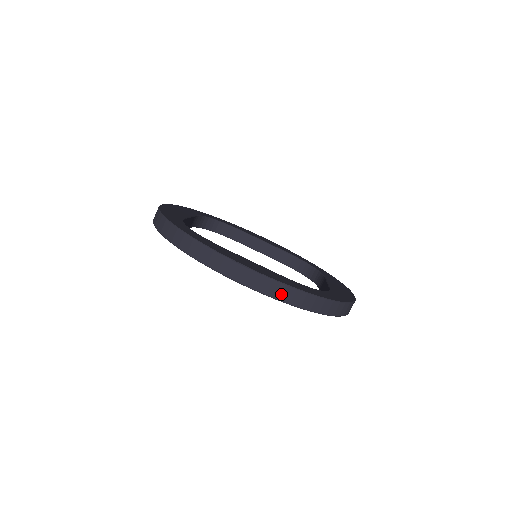
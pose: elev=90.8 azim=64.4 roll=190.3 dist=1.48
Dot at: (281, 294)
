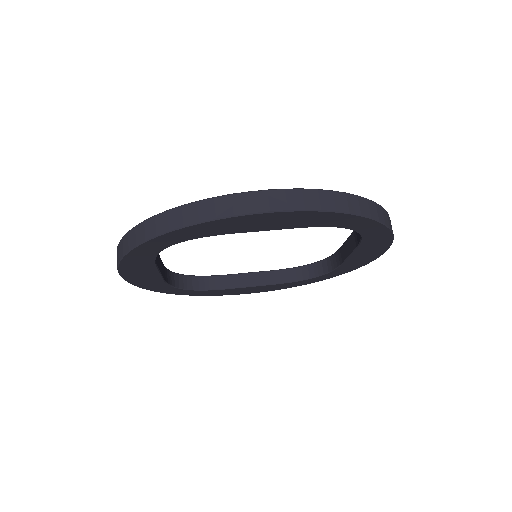
Dot at: (320, 202)
